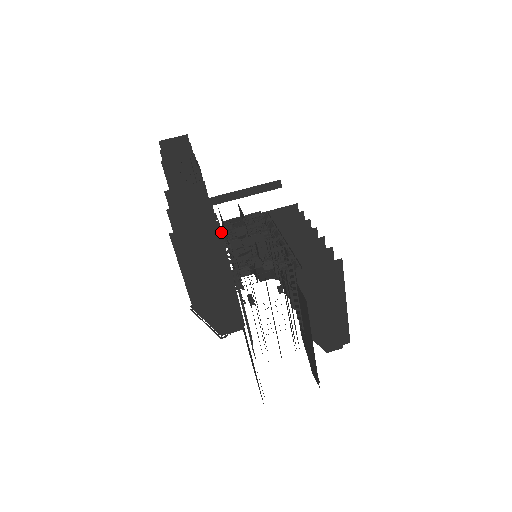
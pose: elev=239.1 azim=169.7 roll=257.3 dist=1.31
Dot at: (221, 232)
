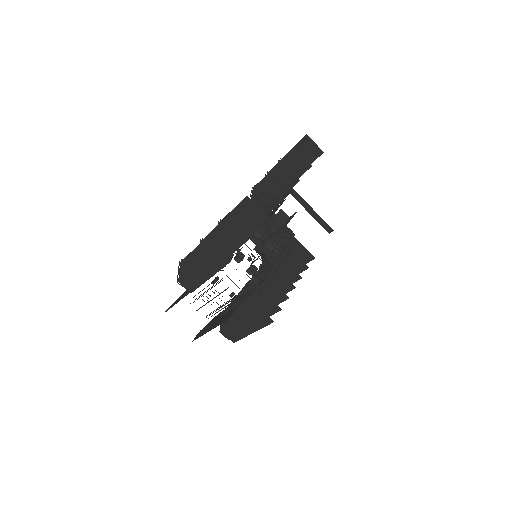
Dot at: occluded
